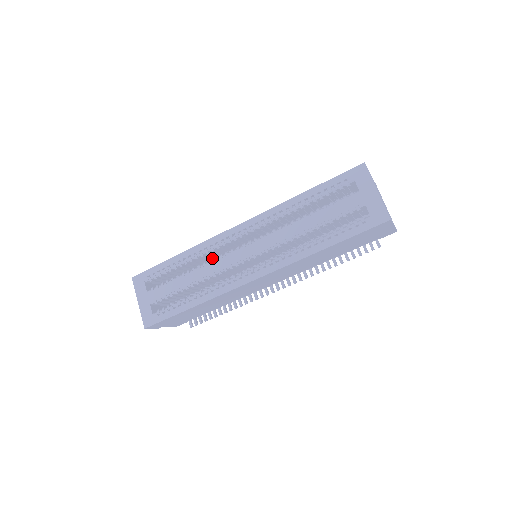
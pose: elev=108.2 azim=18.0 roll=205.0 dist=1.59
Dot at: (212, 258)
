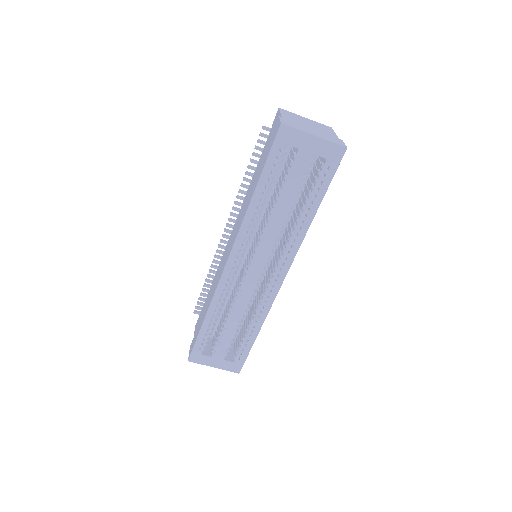
Dot at: occluded
